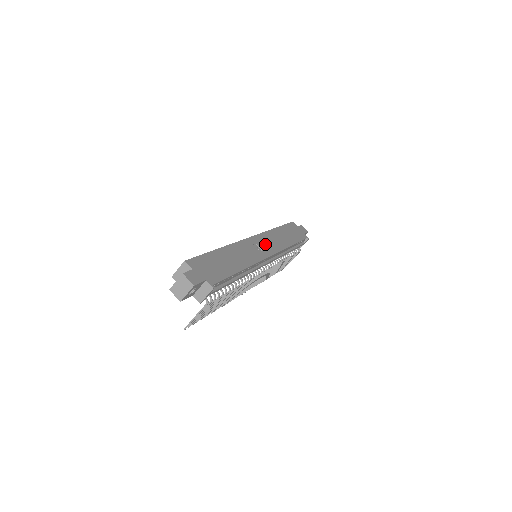
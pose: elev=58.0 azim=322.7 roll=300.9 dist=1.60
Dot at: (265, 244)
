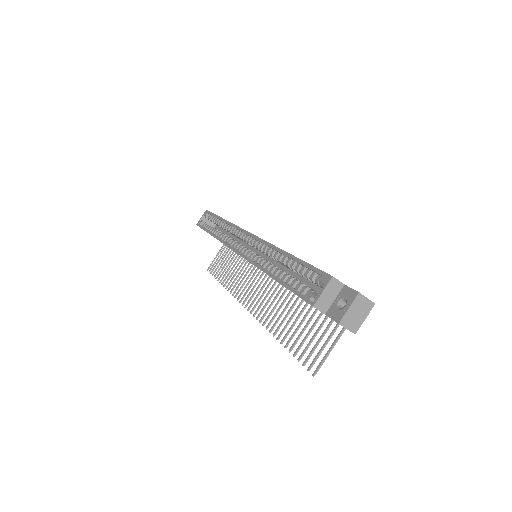
Dot at: occluded
